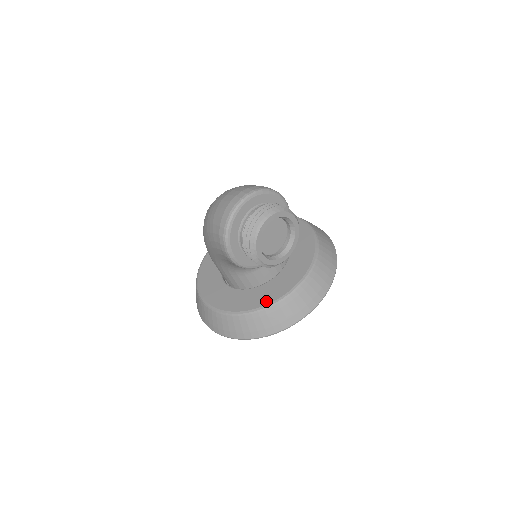
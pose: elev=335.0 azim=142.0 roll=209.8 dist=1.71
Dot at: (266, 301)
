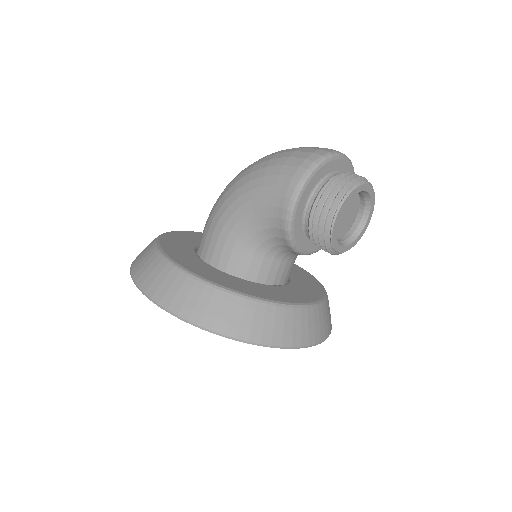
Dot at: (269, 296)
